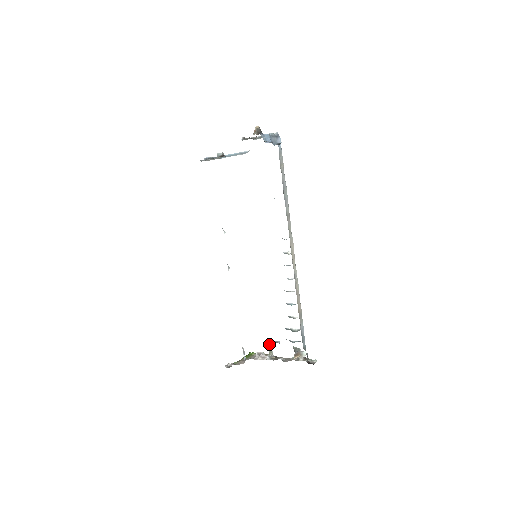
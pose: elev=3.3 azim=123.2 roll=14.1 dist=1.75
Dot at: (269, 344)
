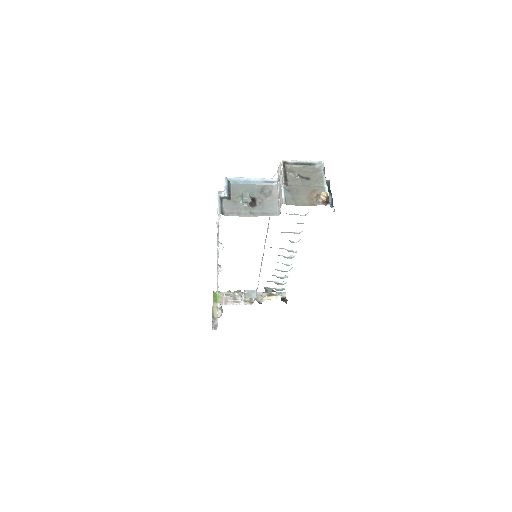
Dot at: occluded
